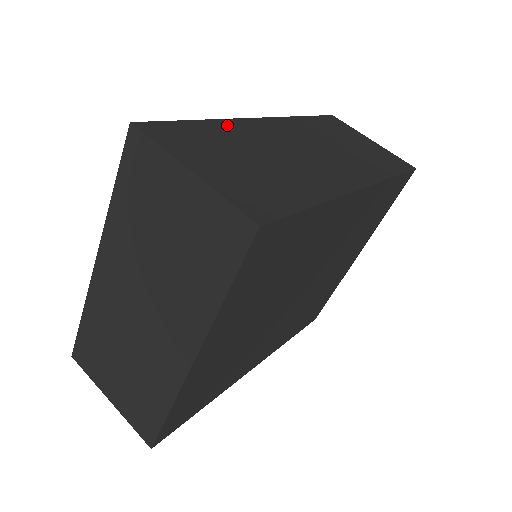
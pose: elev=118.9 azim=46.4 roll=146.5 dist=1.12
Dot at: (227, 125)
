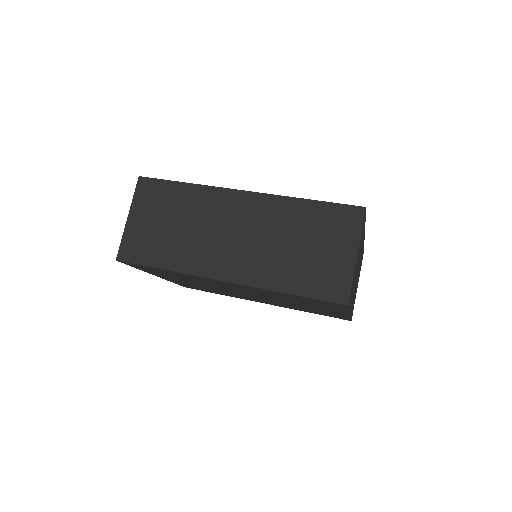
Dot at: (199, 192)
